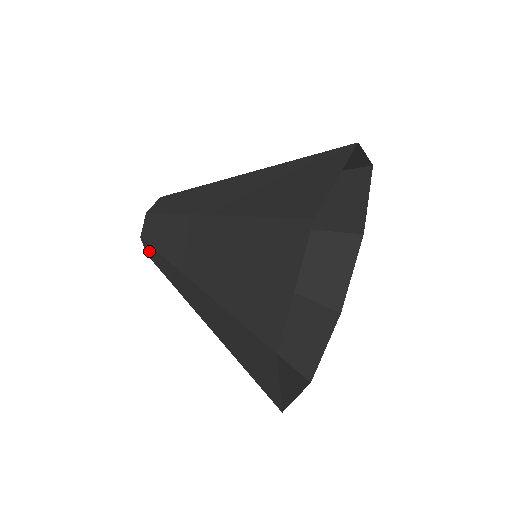
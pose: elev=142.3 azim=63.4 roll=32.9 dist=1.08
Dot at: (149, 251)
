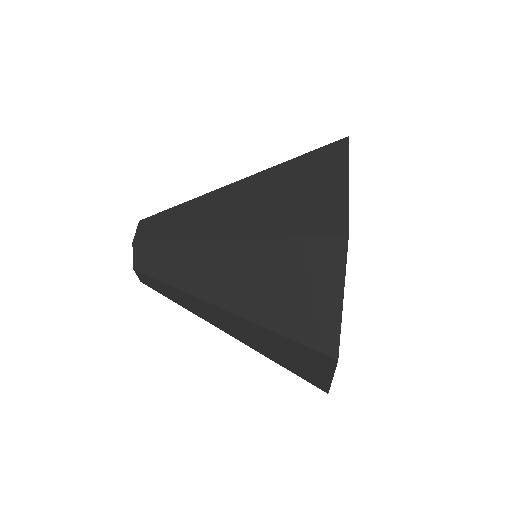
Dot at: (142, 256)
